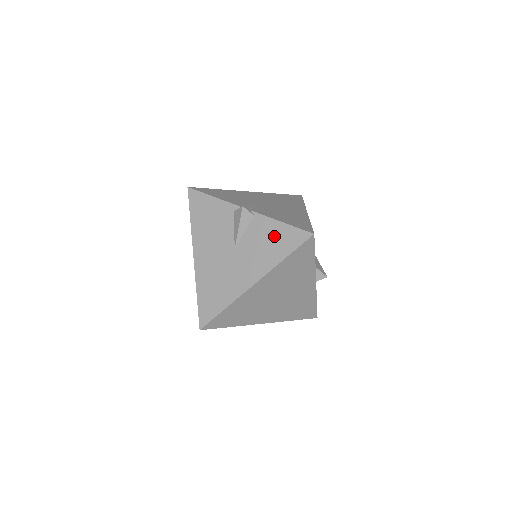
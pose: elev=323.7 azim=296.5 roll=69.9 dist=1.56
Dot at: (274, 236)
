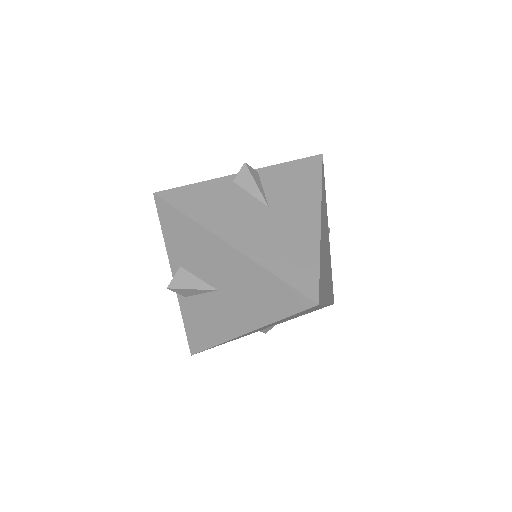
Dot at: (293, 175)
